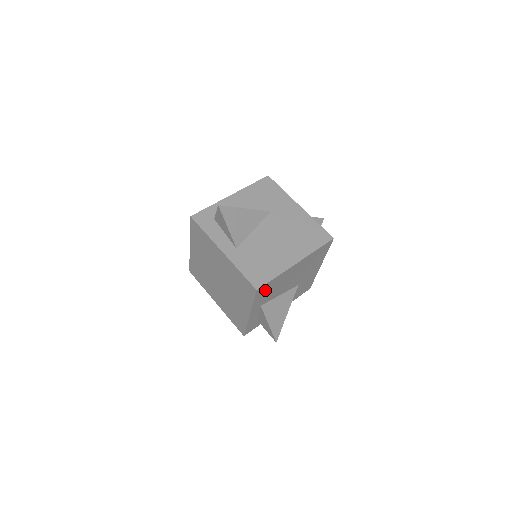
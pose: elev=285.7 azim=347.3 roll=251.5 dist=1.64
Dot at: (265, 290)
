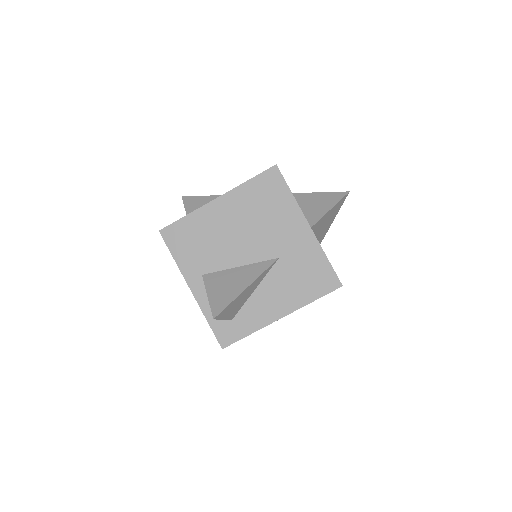
Dot at: (183, 239)
